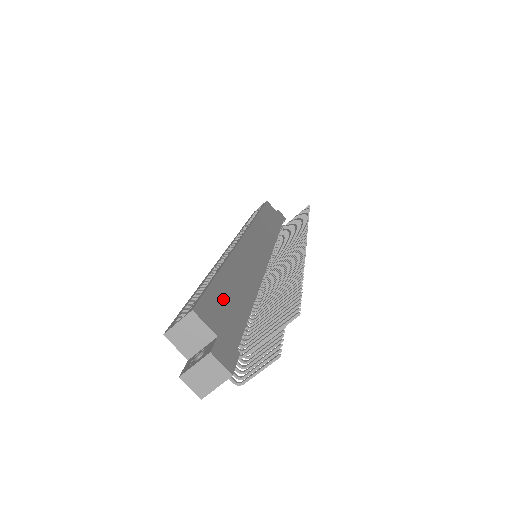
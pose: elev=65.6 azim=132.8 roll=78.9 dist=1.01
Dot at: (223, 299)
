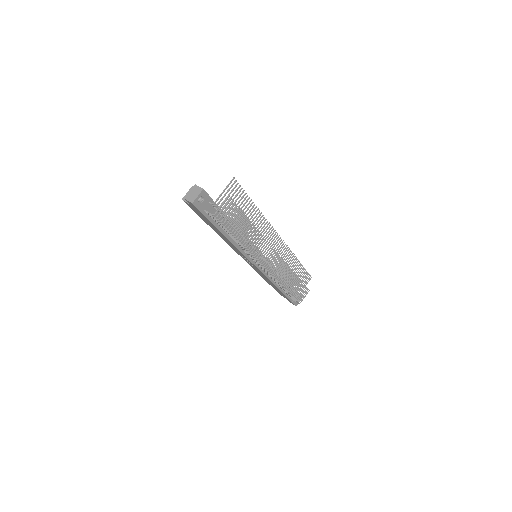
Dot at: occluded
